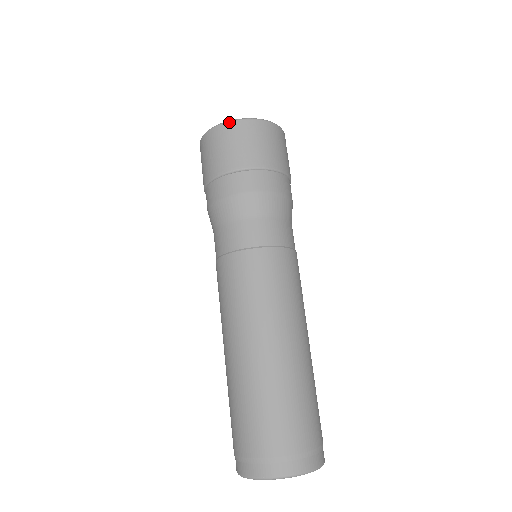
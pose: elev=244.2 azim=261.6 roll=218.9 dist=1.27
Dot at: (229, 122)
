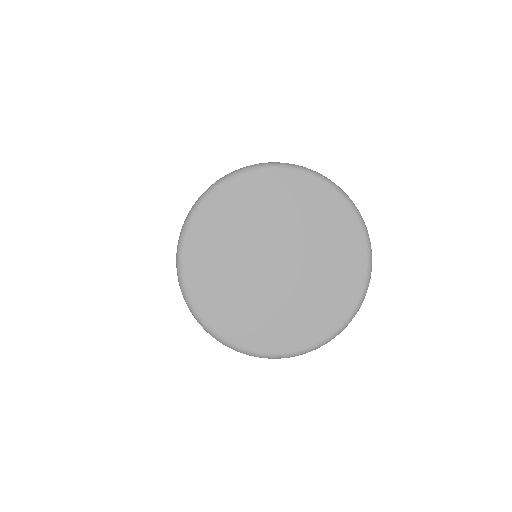
Dot at: occluded
